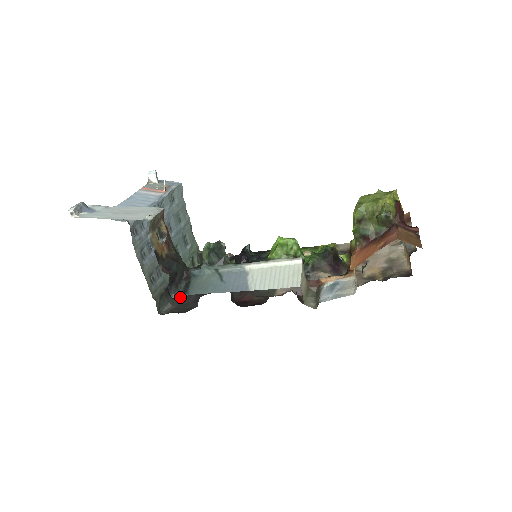
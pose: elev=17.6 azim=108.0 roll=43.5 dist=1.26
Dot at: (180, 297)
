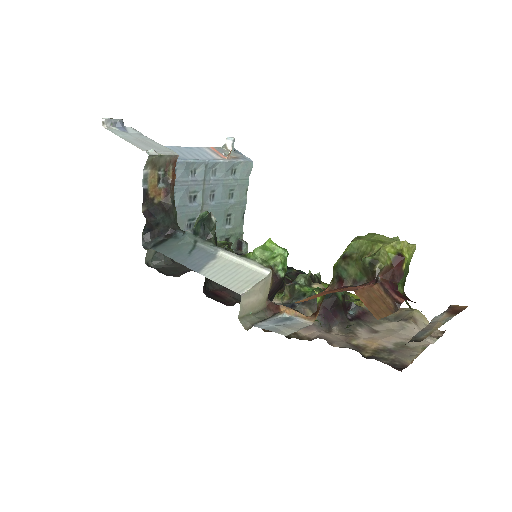
Dot at: (148, 248)
